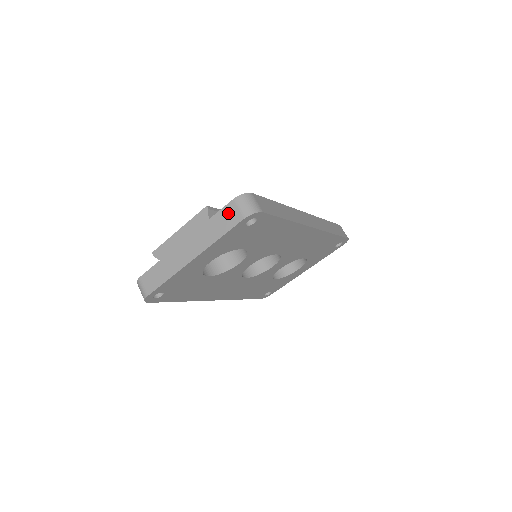
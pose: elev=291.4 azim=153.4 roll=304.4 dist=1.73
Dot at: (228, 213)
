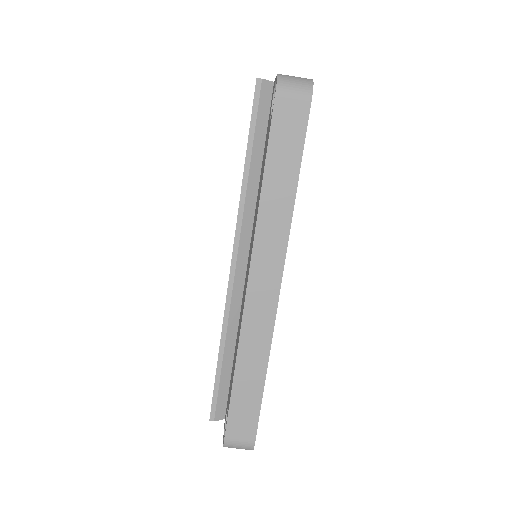
Dot at: occluded
